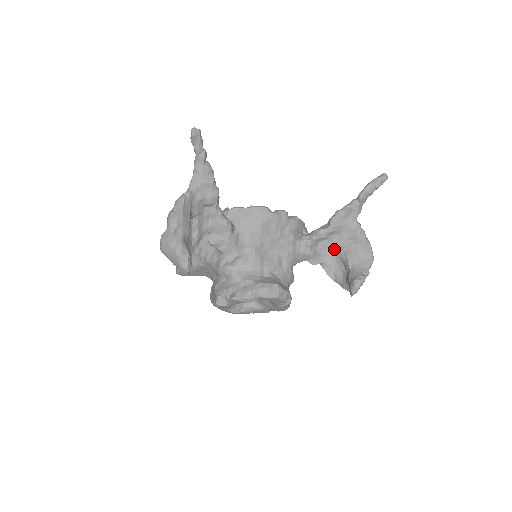
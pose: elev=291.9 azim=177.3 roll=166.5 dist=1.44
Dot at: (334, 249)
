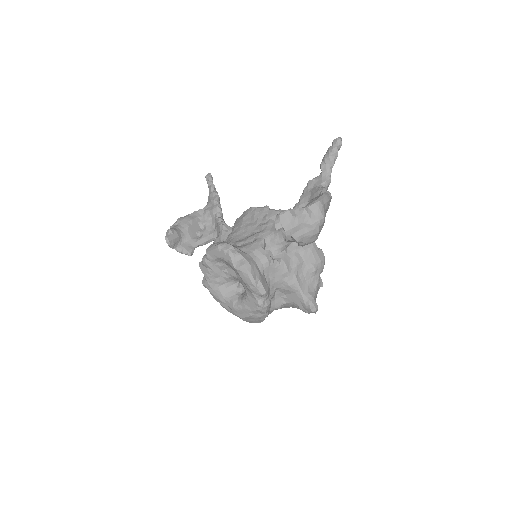
Dot at: occluded
